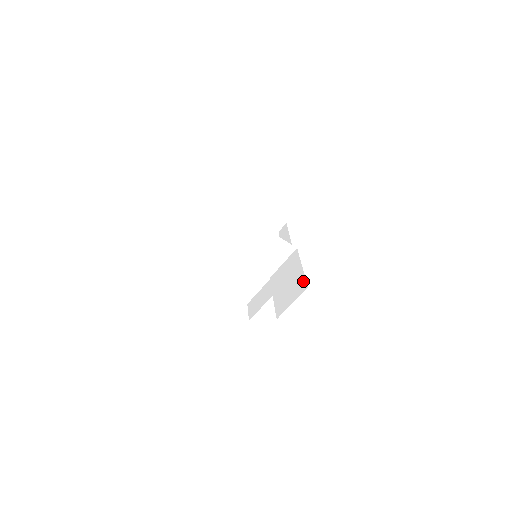
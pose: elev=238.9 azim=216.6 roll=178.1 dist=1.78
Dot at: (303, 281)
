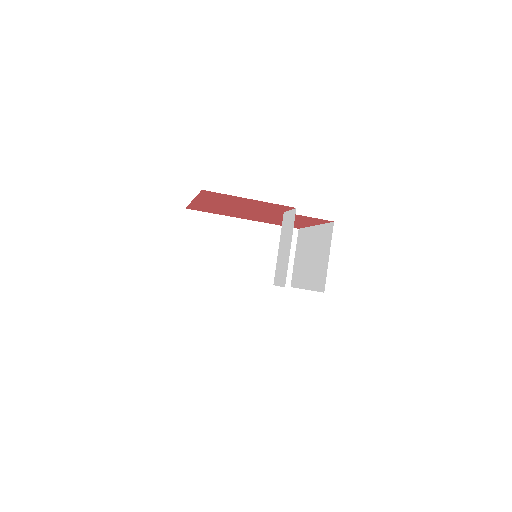
Dot at: (325, 228)
